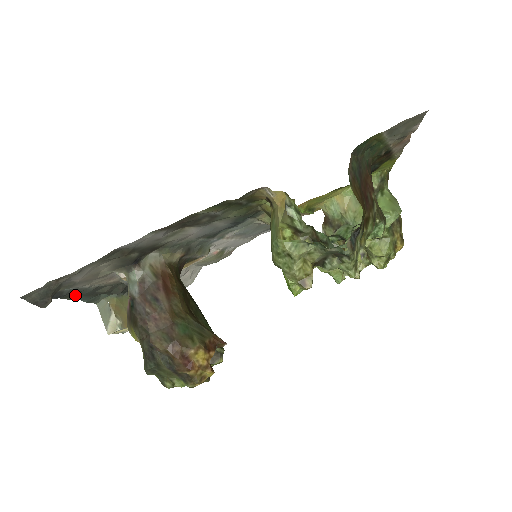
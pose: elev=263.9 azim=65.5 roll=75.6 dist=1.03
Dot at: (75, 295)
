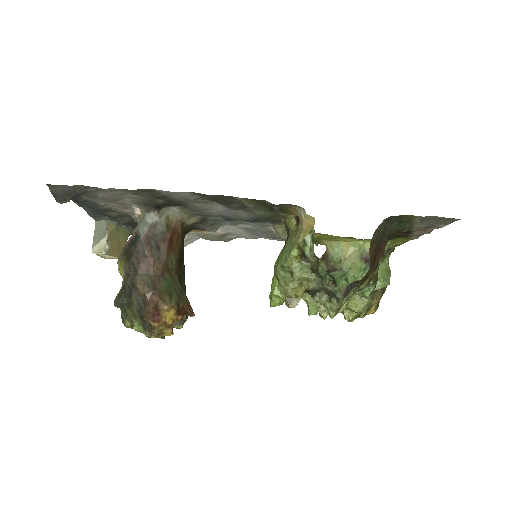
Dot at: (86, 205)
